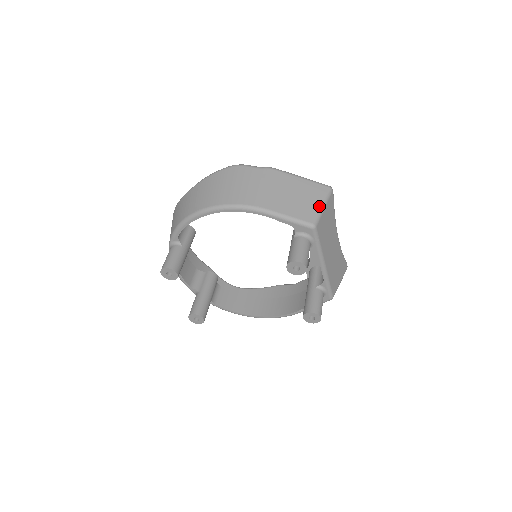
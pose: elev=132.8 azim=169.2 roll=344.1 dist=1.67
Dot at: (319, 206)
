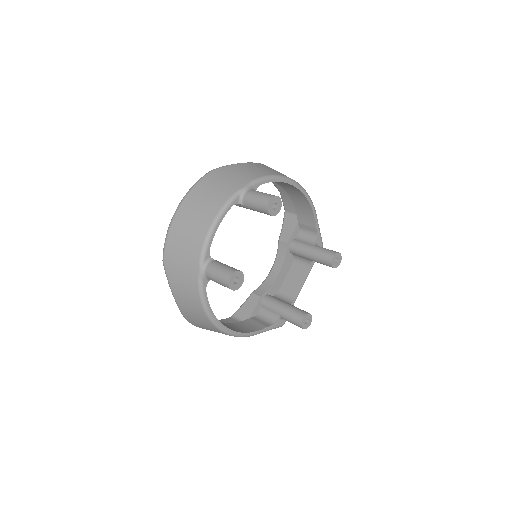
Dot at: occluded
